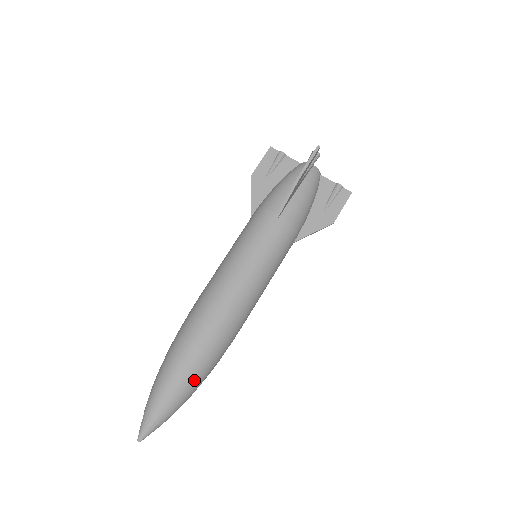
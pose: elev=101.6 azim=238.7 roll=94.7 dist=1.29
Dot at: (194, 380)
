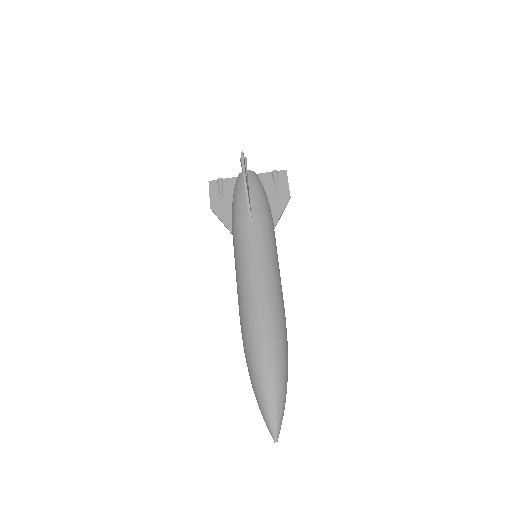
Dot at: (281, 366)
